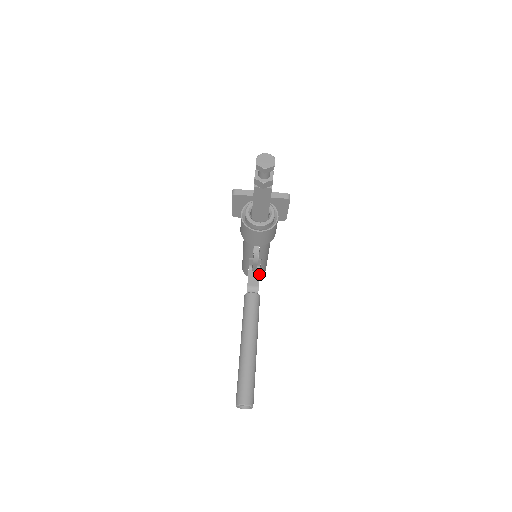
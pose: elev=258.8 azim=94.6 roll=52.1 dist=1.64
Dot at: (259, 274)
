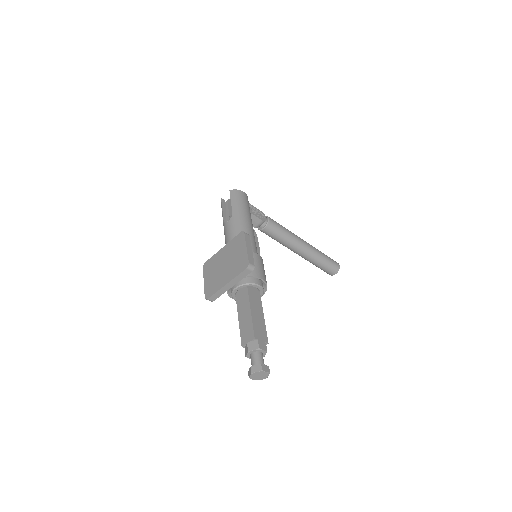
Dot at: (251, 214)
